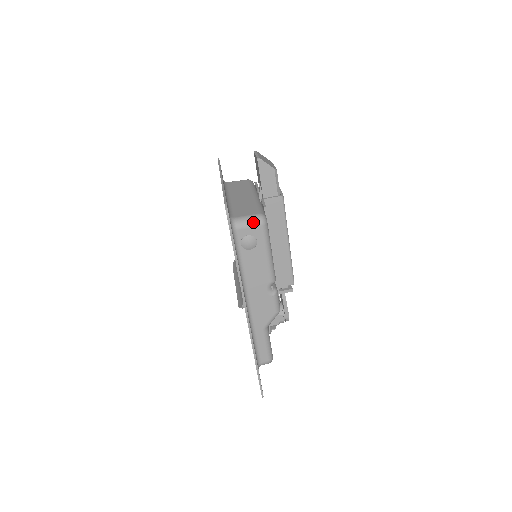
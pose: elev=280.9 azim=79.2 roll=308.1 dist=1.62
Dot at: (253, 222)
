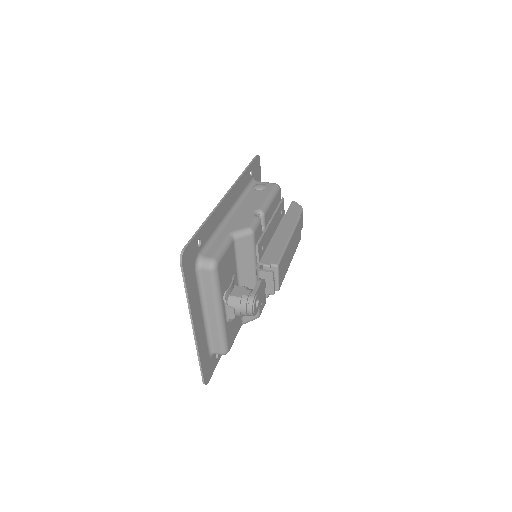
Dot at: (270, 183)
